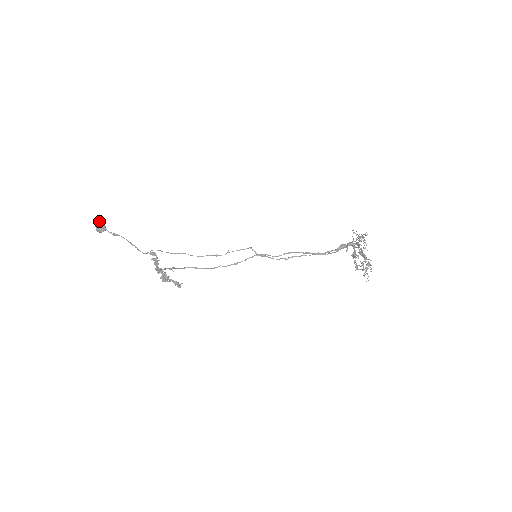
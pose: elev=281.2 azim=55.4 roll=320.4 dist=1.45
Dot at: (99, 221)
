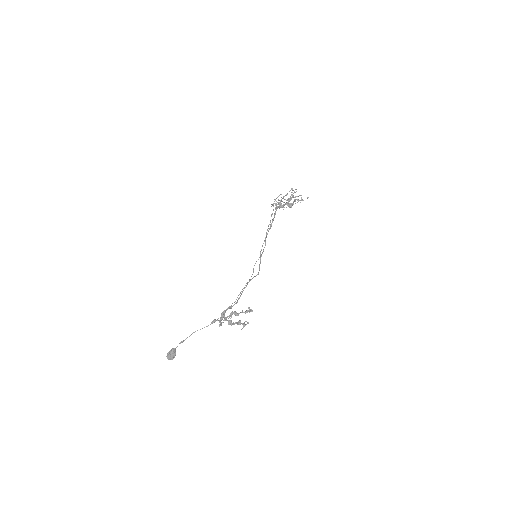
Dot at: (168, 354)
